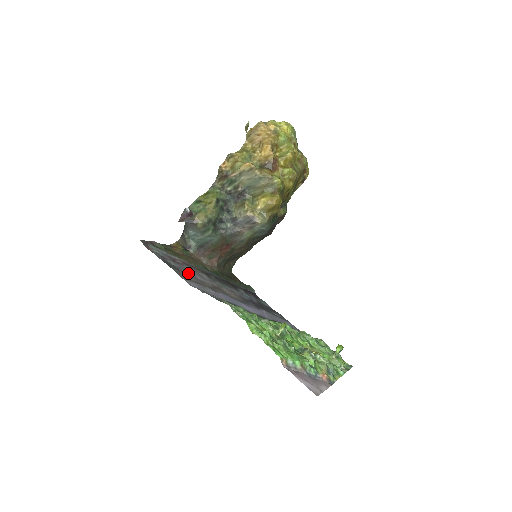
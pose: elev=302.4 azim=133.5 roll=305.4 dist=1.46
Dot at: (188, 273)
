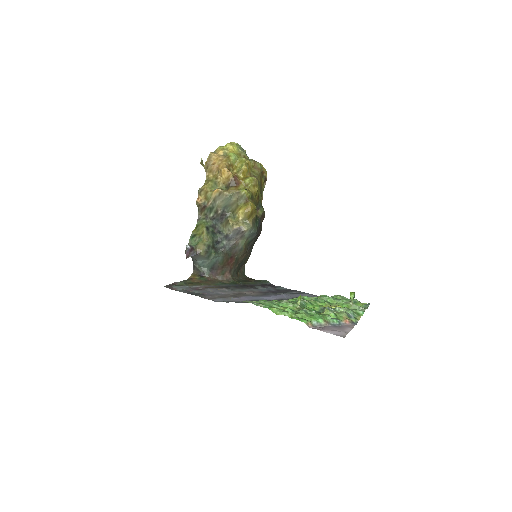
Dot at: (211, 293)
